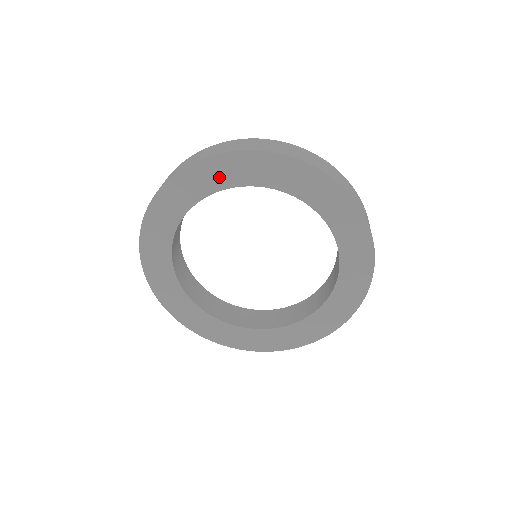
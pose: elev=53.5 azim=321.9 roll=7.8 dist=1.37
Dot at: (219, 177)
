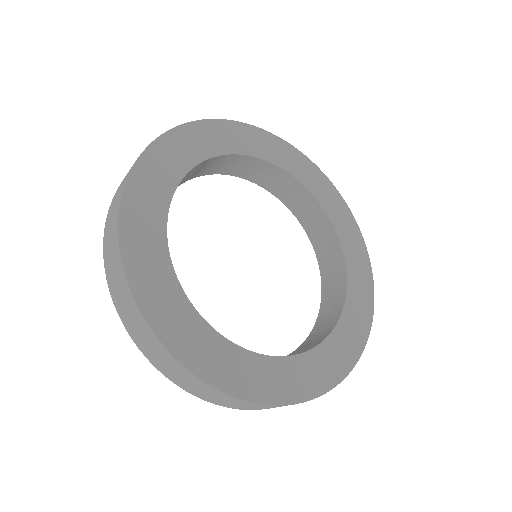
Dot at: (169, 167)
